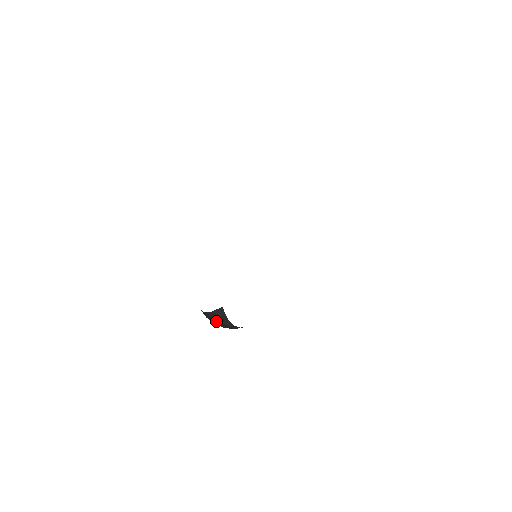
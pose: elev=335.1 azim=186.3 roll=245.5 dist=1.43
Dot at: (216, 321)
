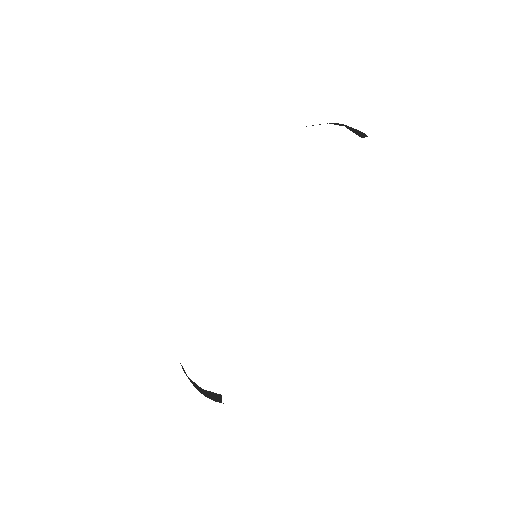
Dot at: (201, 393)
